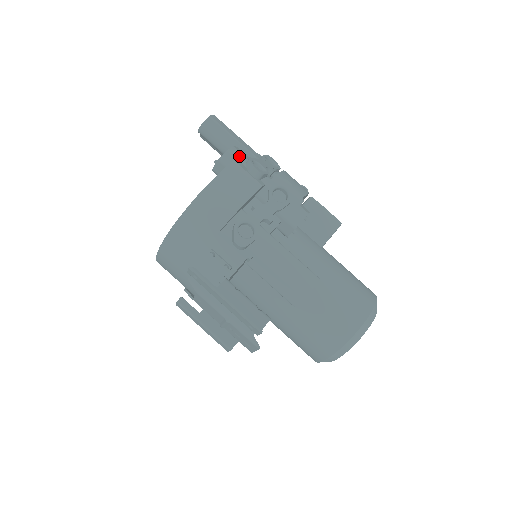
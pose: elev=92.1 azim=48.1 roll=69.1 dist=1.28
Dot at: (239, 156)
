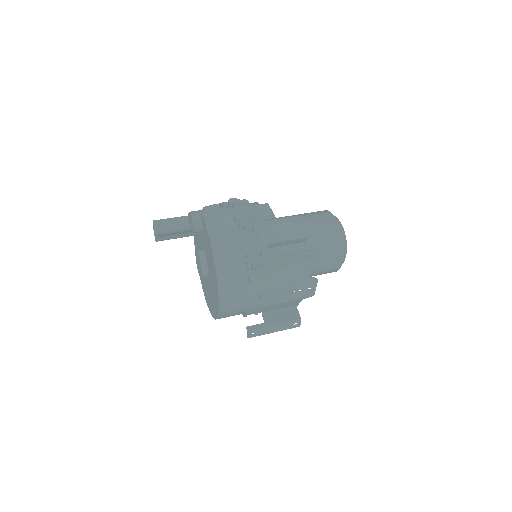
Dot at: (198, 212)
